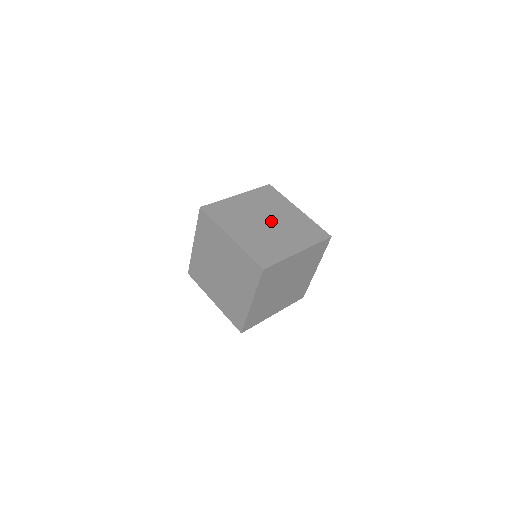
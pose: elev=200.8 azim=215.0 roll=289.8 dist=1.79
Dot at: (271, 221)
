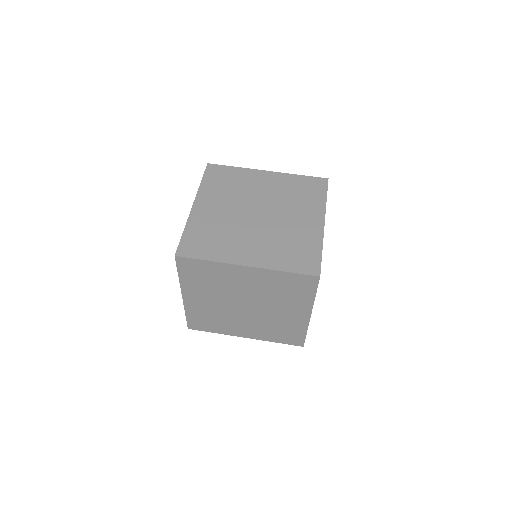
Dot at: (260, 209)
